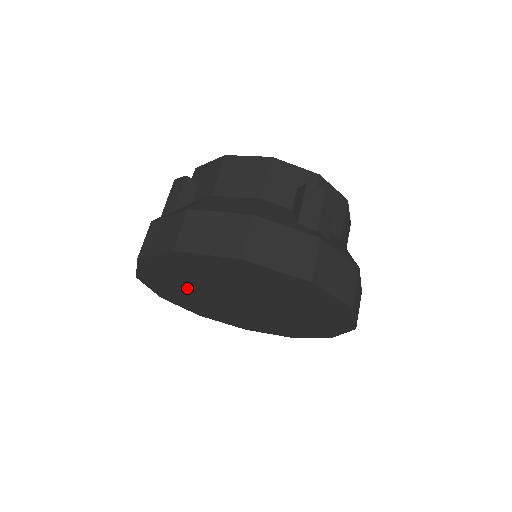
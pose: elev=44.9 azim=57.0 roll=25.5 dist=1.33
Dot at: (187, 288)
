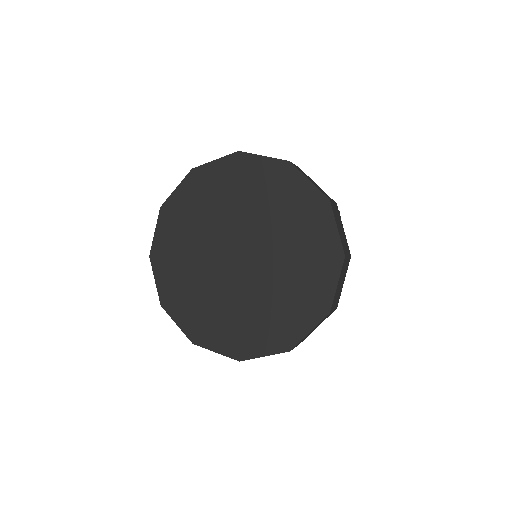
Dot at: (199, 227)
